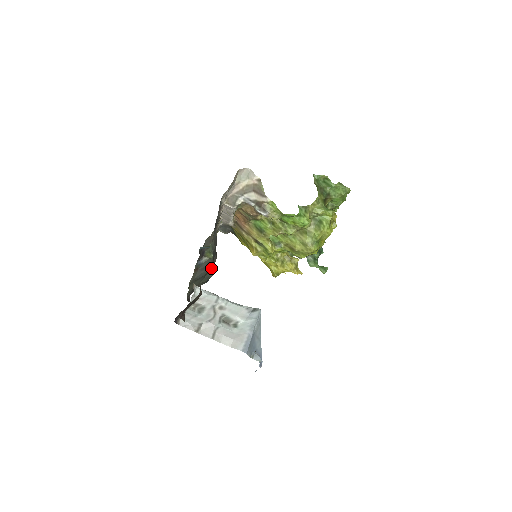
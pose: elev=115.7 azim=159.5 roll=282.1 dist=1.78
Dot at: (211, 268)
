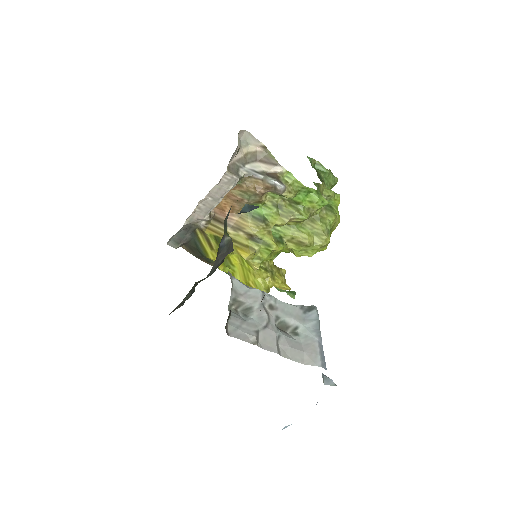
Dot at: occluded
